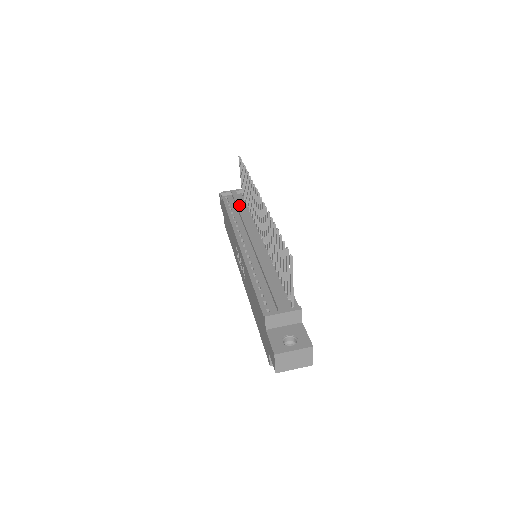
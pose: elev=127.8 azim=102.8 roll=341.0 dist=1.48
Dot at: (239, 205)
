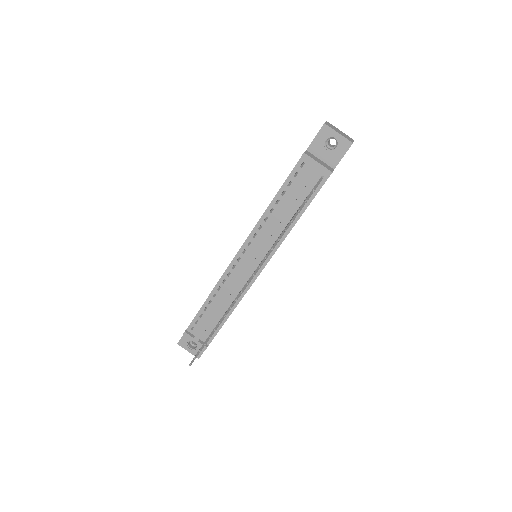
Dot at: (290, 202)
